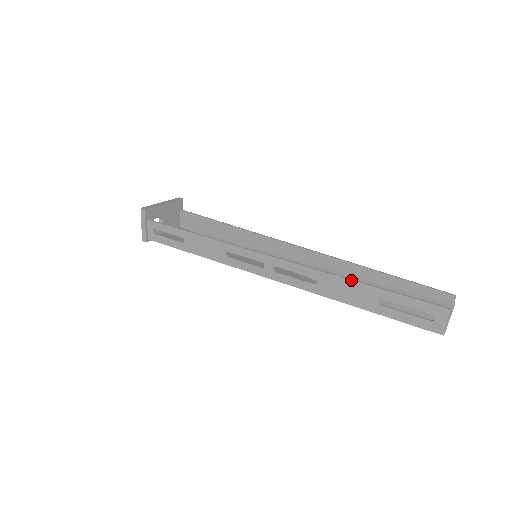
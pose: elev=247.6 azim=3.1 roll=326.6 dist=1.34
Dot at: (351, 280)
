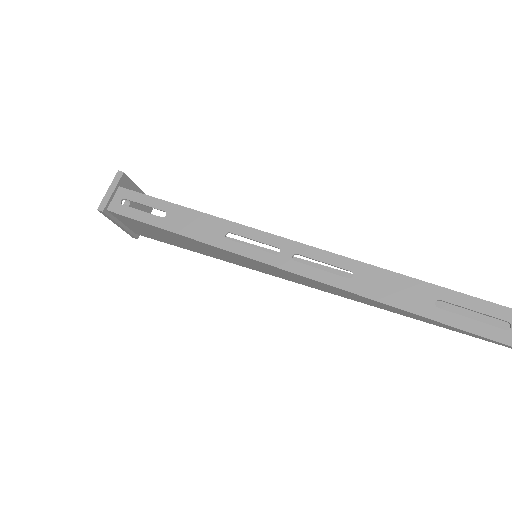
Dot at: (402, 274)
